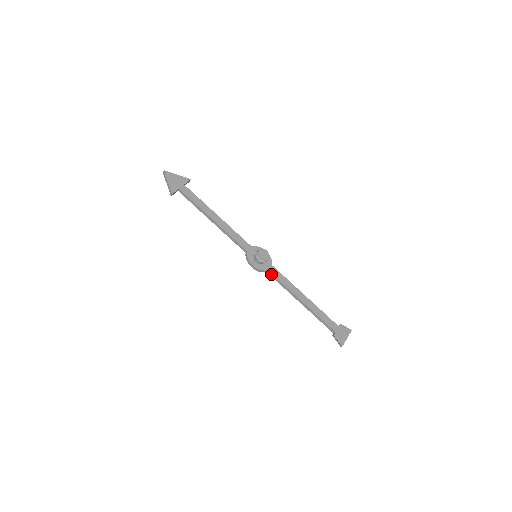
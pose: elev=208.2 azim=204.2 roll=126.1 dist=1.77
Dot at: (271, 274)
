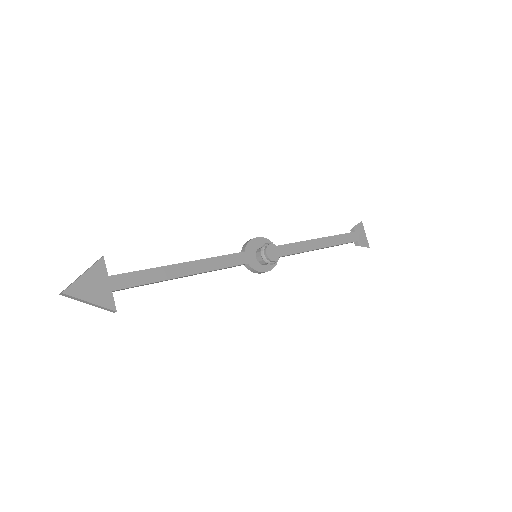
Dot at: occluded
